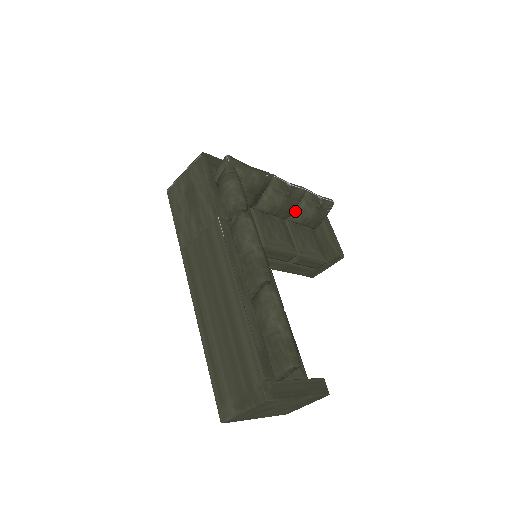
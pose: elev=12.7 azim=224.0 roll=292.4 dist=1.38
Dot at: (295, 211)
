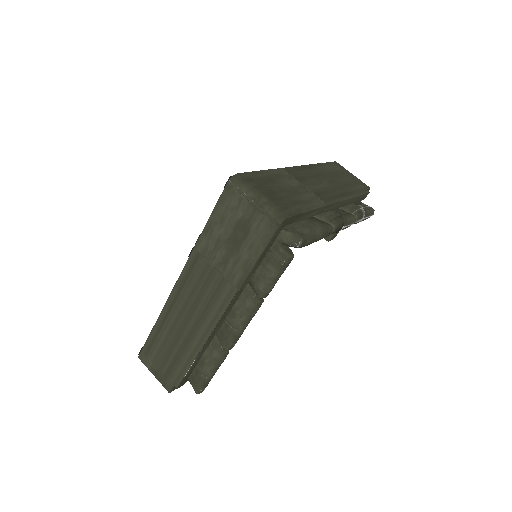
Dot at: occluded
